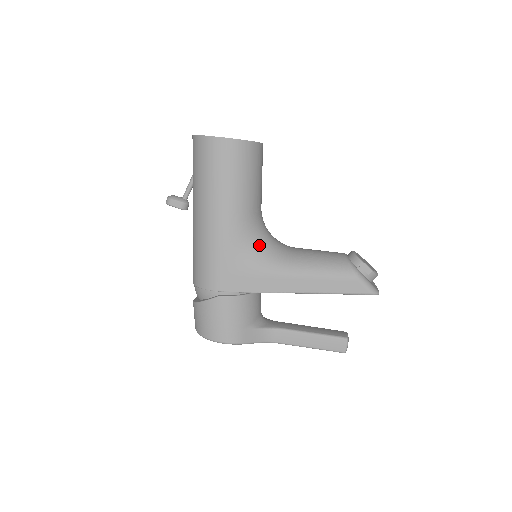
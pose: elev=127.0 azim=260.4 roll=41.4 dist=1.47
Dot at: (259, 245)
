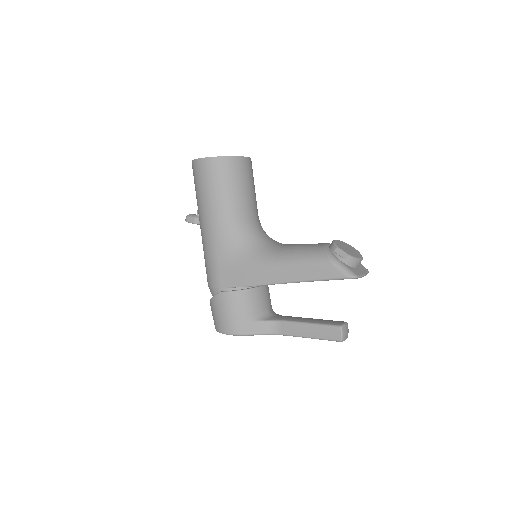
Dot at: (248, 244)
